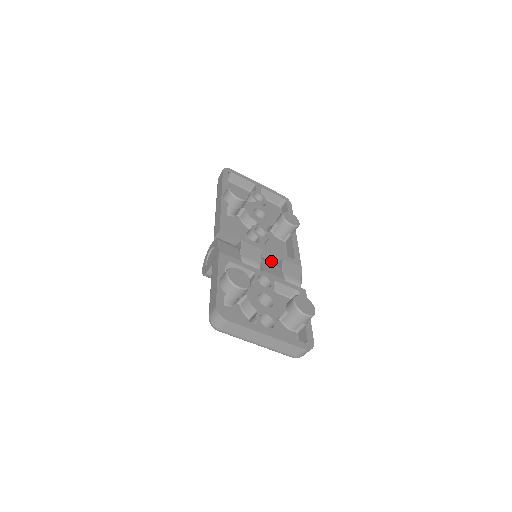
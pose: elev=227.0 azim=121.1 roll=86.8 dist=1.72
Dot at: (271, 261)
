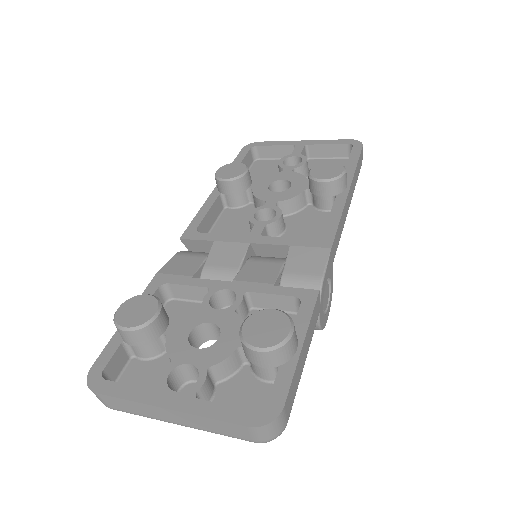
Dot at: (283, 255)
